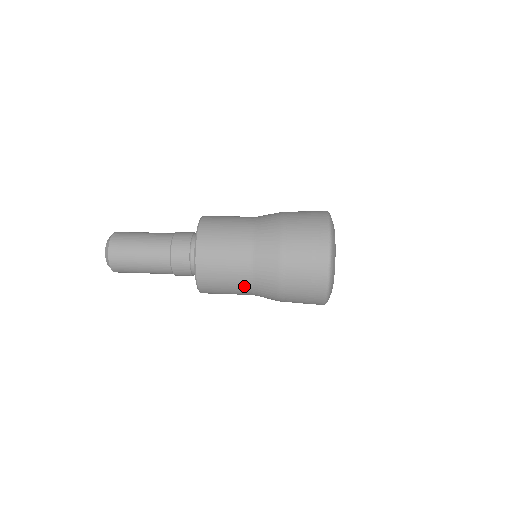
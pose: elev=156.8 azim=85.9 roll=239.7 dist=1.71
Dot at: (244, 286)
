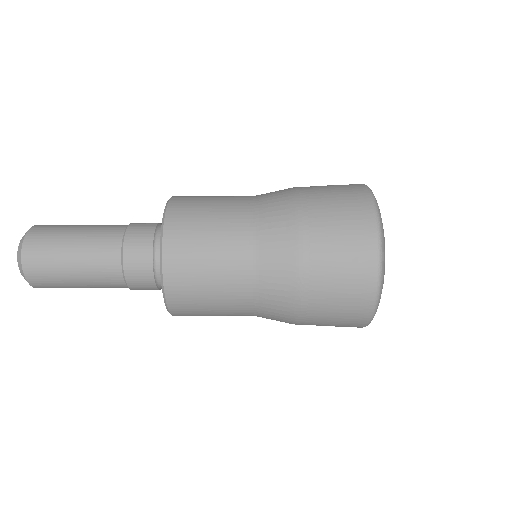
Dot at: (240, 270)
